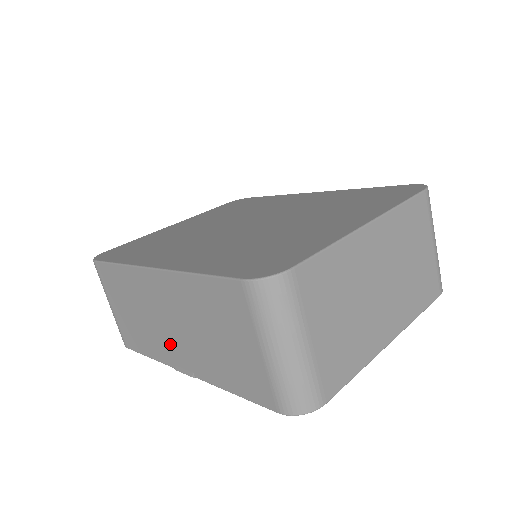
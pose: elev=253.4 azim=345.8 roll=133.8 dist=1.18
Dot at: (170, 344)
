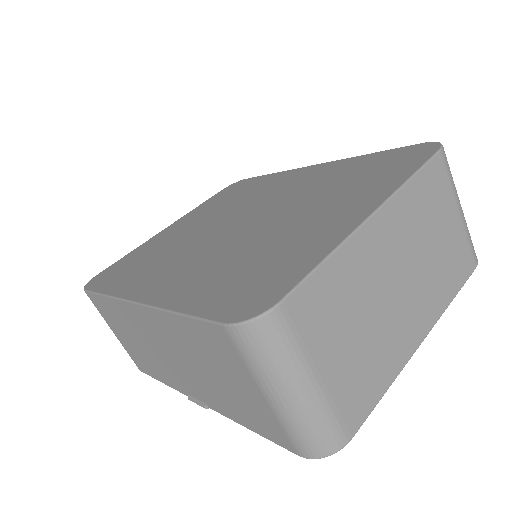
Dot at: (176, 375)
